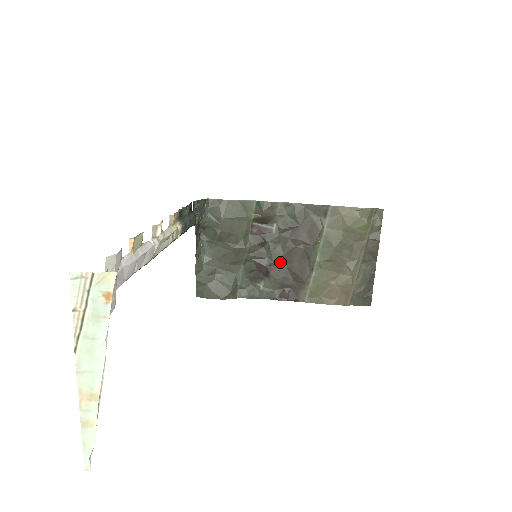
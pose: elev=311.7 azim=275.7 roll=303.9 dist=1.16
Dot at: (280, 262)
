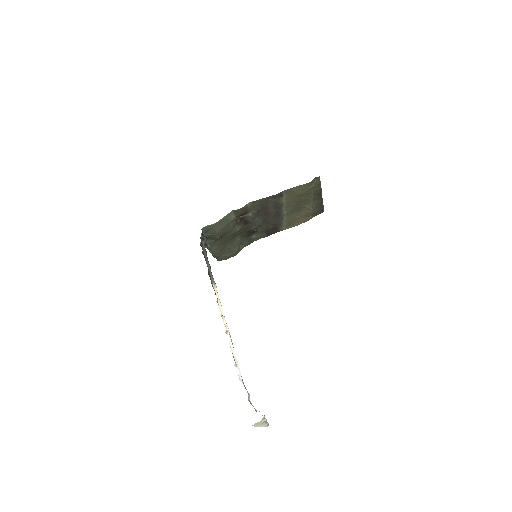
Dot at: (261, 225)
